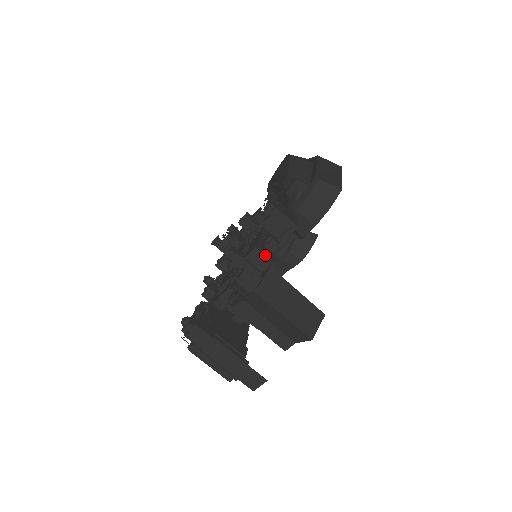
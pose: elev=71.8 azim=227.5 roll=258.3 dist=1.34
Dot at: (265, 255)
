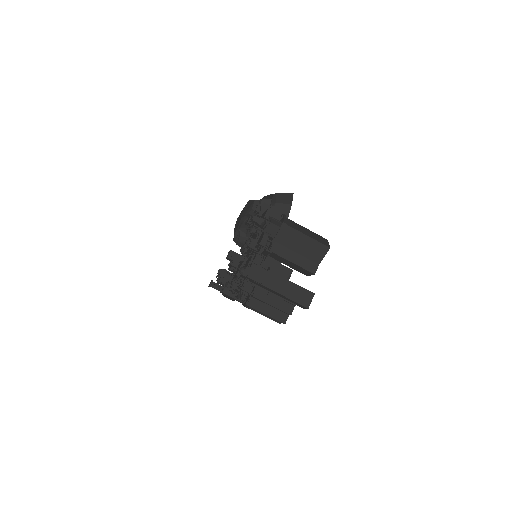
Dot at: (276, 212)
